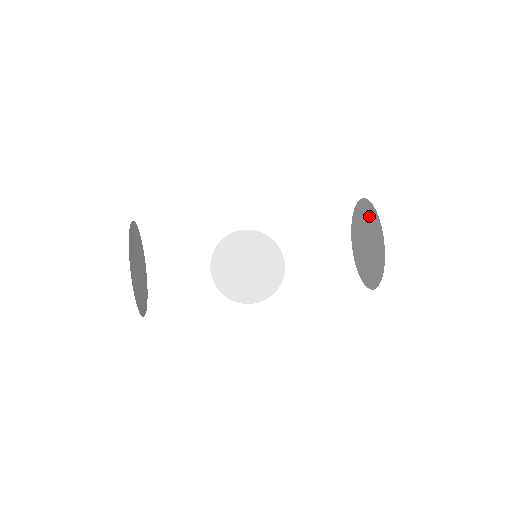
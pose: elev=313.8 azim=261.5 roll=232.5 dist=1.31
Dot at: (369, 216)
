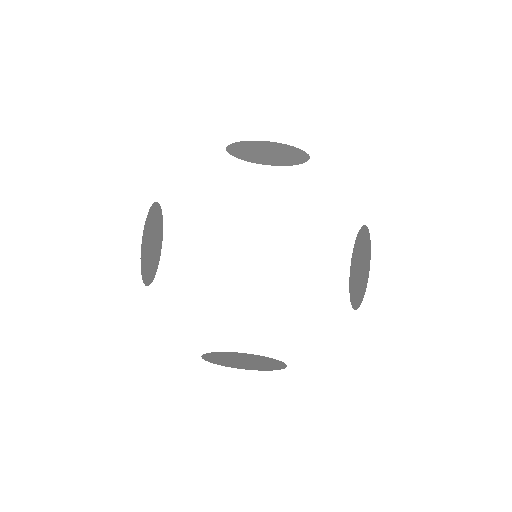
Dot at: (362, 286)
